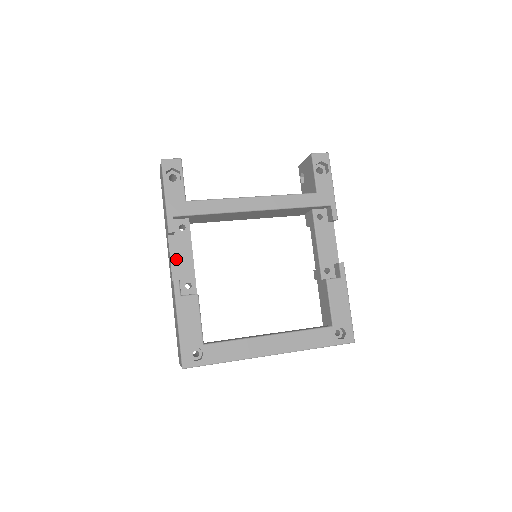
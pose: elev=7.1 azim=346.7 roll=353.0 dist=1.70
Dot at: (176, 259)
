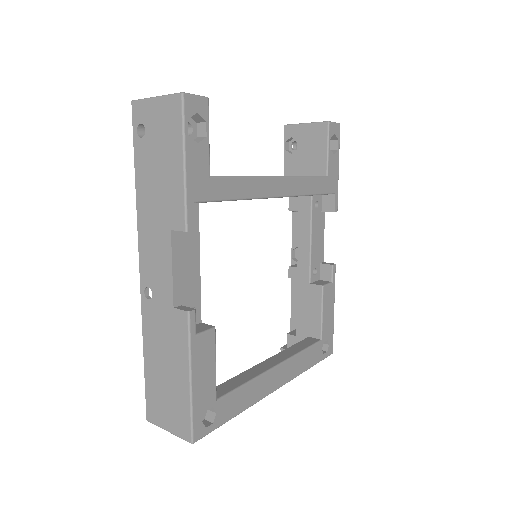
Dot at: (180, 271)
